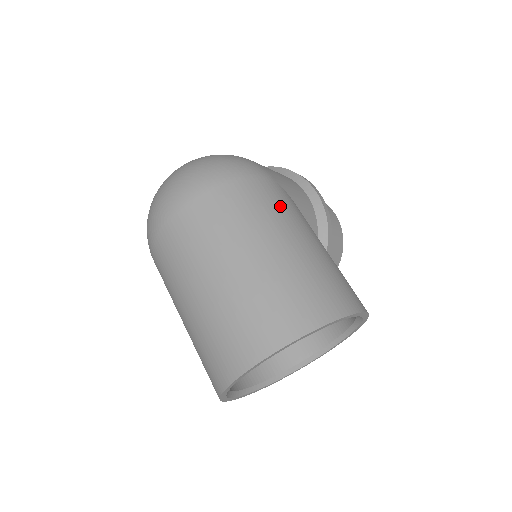
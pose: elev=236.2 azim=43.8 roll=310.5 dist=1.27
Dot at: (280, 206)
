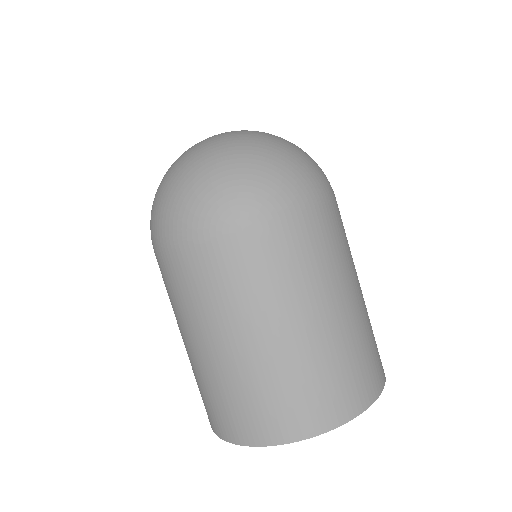
Dot at: occluded
